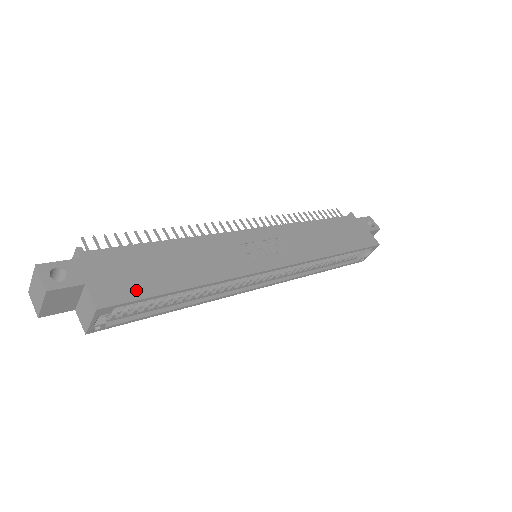
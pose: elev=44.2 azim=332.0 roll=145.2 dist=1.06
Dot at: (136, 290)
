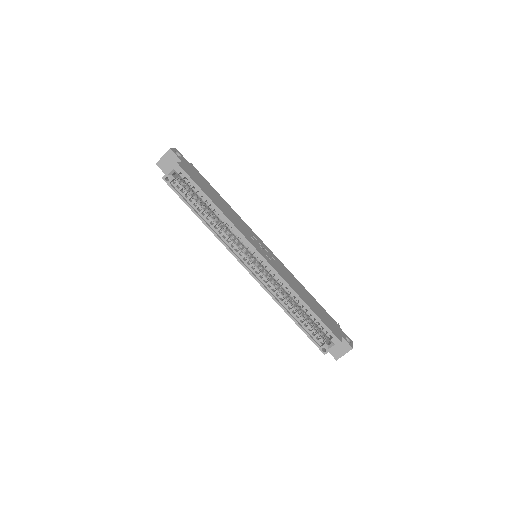
Dot at: (194, 179)
